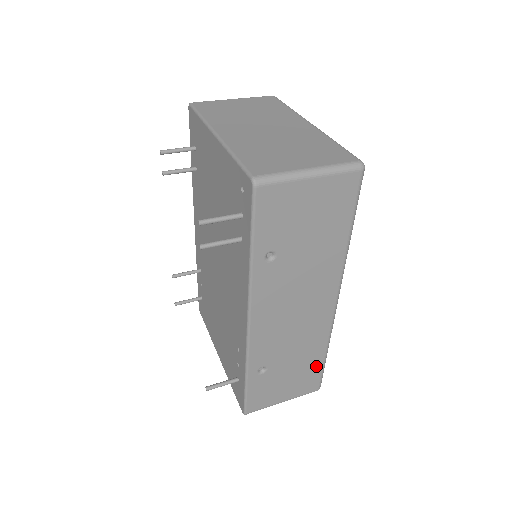
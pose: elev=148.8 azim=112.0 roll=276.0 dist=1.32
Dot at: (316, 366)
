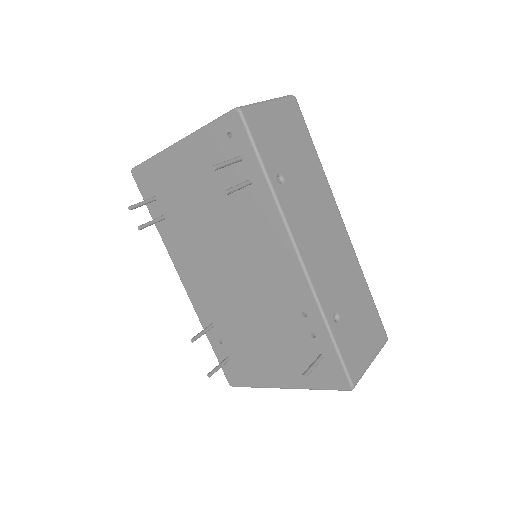
Dot at: (370, 306)
